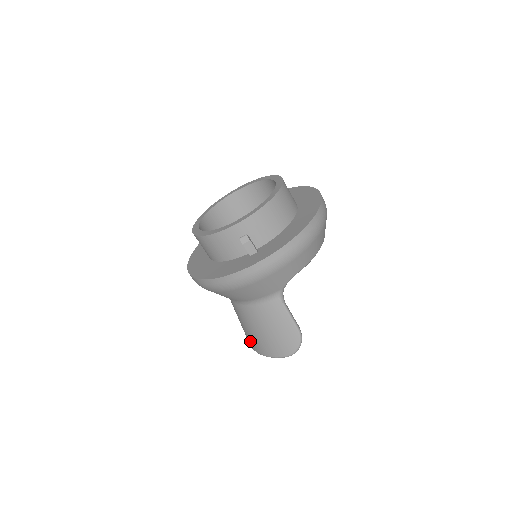
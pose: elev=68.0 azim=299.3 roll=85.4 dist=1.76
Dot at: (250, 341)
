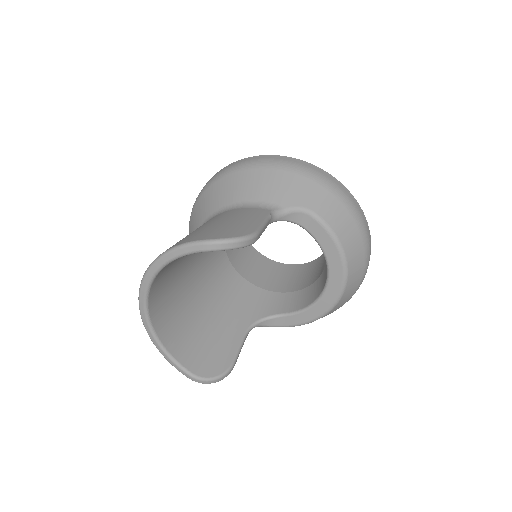
Dot at: occluded
